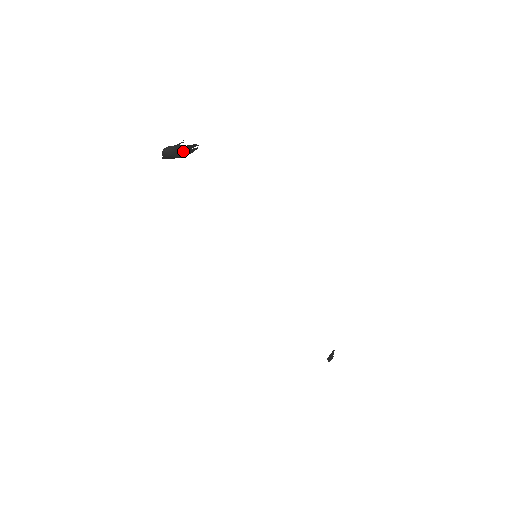
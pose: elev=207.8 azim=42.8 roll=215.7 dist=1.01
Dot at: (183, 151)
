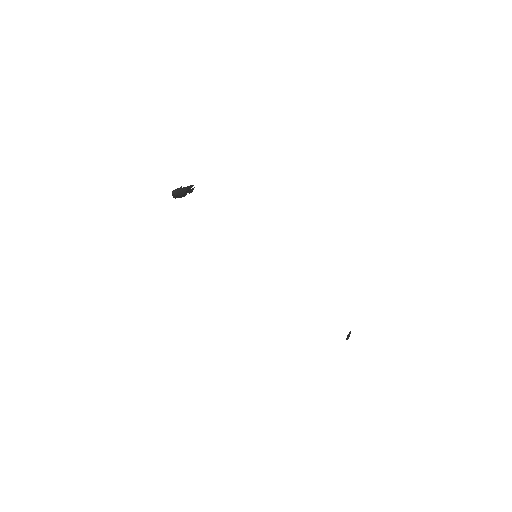
Dot at: (185, 191)
